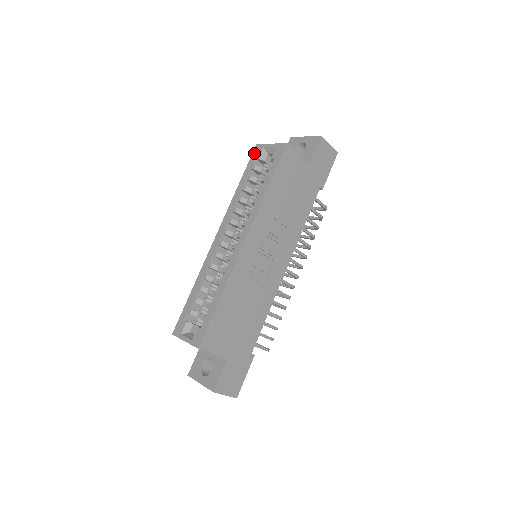
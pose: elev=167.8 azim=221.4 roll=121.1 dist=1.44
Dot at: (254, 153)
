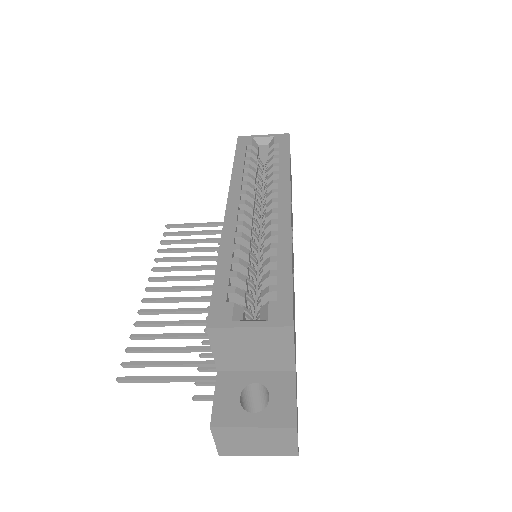
Dot at: (240, 141)
